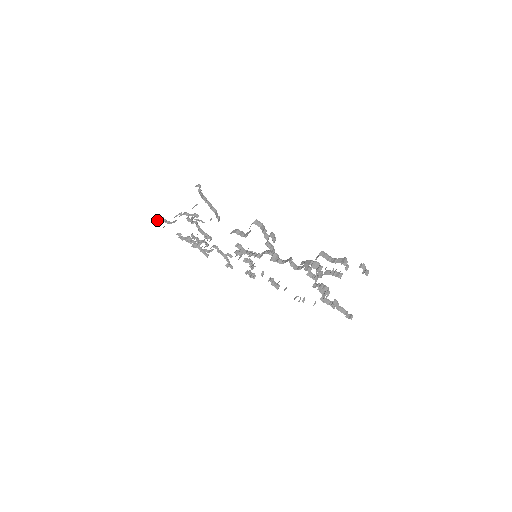
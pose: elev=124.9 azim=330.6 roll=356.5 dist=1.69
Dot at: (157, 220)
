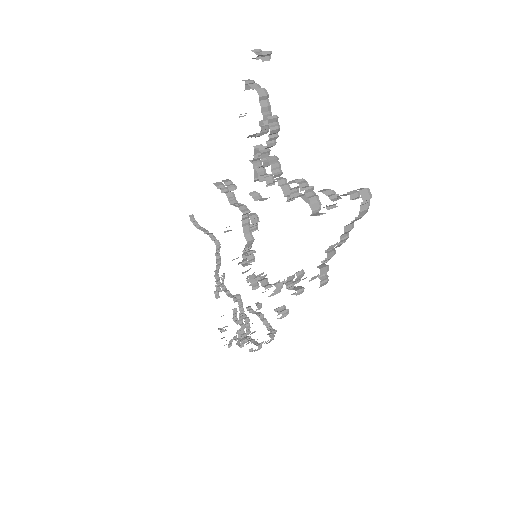
Dot at: (221, 338)
